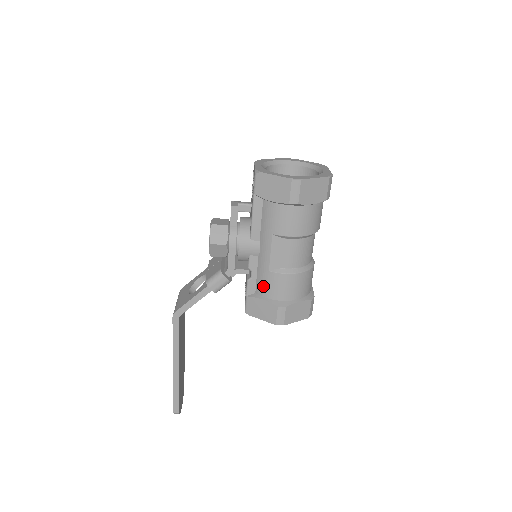
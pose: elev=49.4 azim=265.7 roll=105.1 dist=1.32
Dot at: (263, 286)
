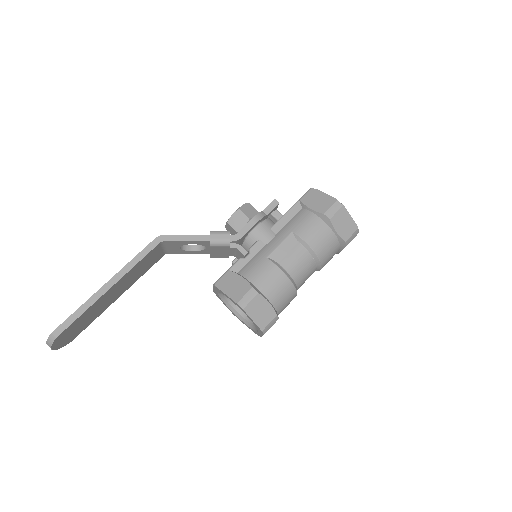
Dot at: (251, 268)
